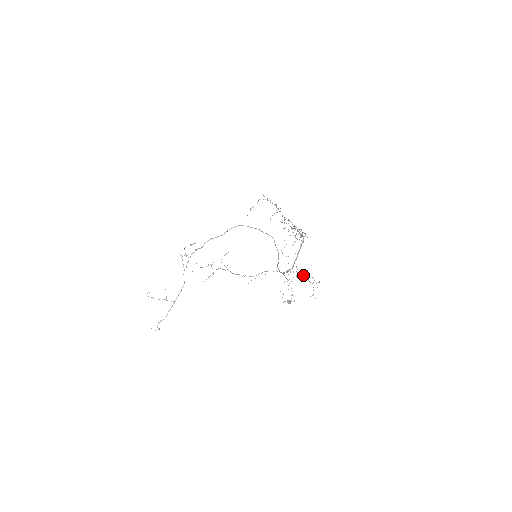
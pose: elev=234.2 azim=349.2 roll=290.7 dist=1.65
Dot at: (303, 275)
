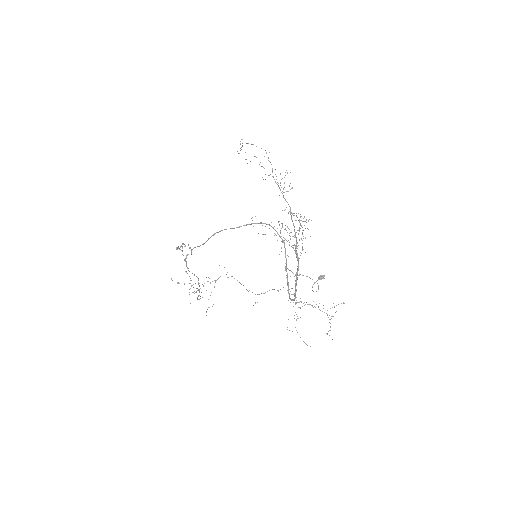
Dot at: (311, 305)
